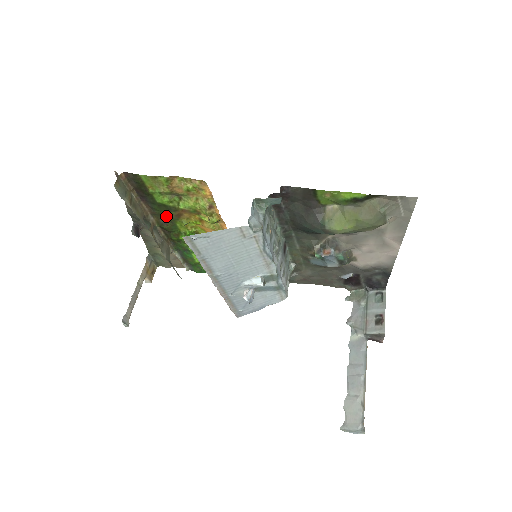
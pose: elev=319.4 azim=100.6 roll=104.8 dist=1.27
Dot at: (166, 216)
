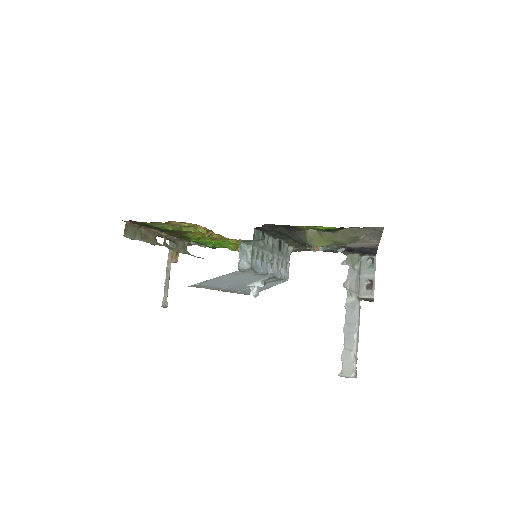
Dot at: (174, 233)
